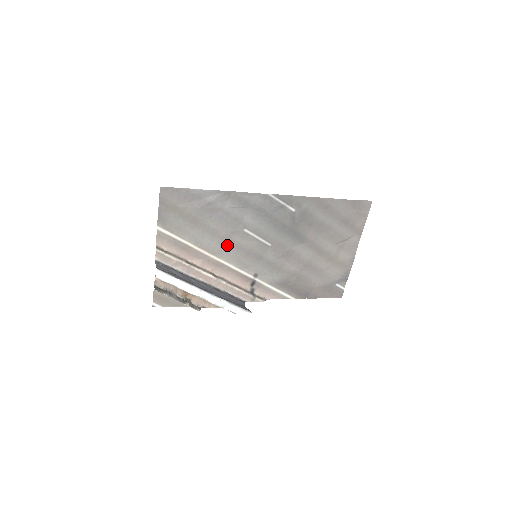
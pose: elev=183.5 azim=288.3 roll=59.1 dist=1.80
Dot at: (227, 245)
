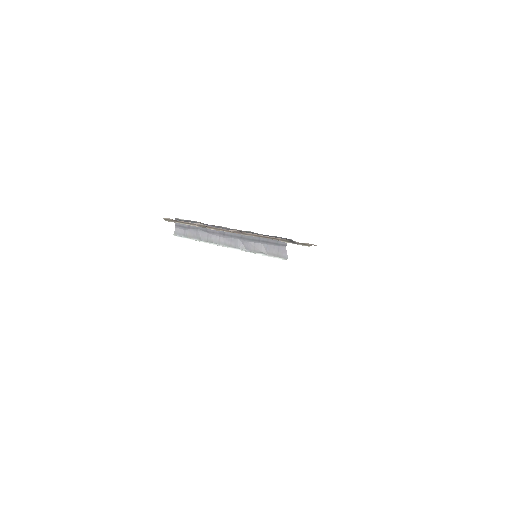
Dot at: occluded
